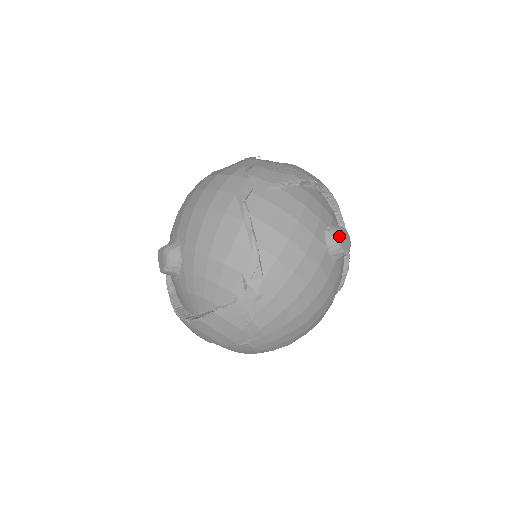
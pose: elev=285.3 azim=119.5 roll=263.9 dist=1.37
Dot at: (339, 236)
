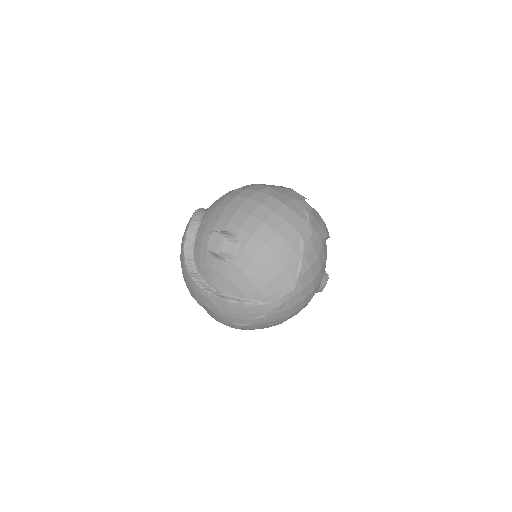
Dot at: occluded
